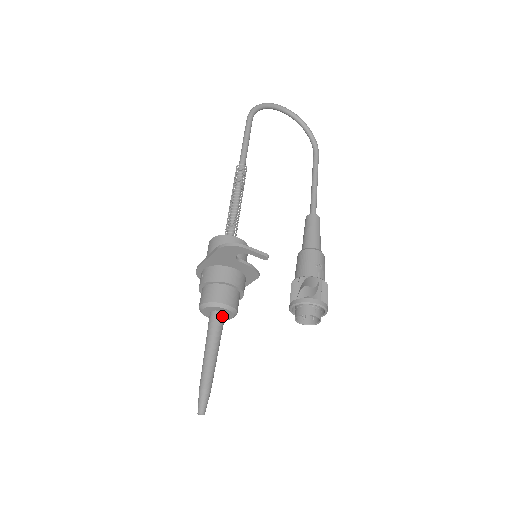
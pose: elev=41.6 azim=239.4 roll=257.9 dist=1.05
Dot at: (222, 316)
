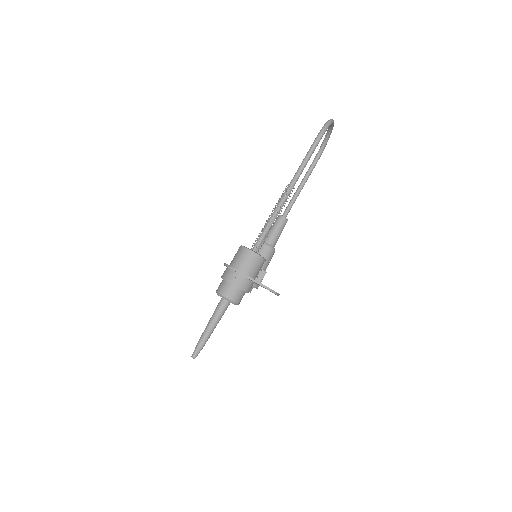
Dot at: occluded
